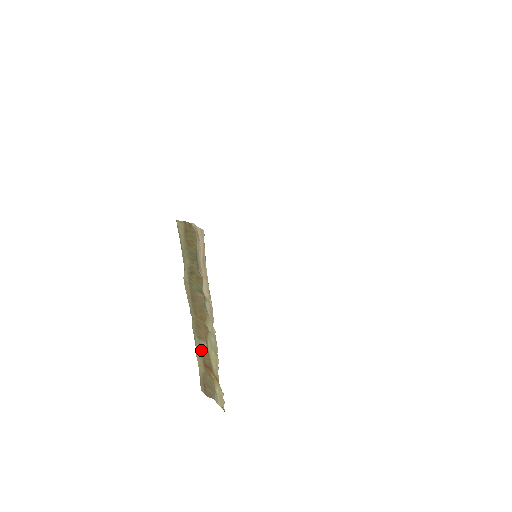
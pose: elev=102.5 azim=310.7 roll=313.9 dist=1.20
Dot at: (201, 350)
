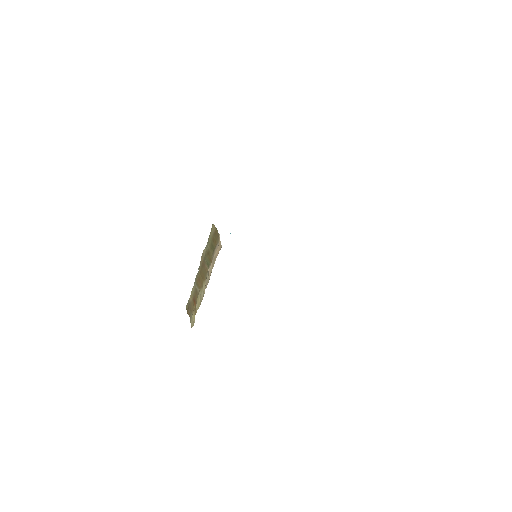
Dot at: (195, 290)
